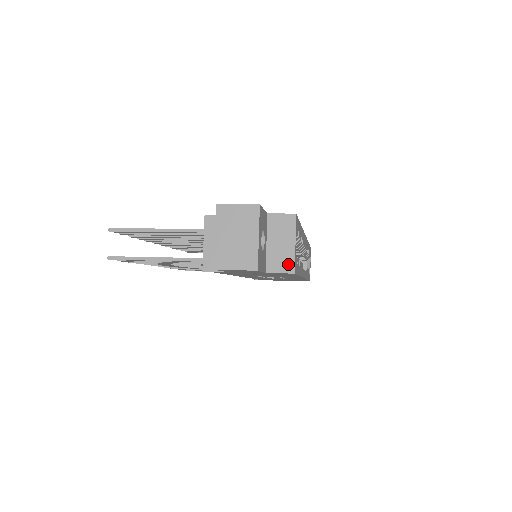
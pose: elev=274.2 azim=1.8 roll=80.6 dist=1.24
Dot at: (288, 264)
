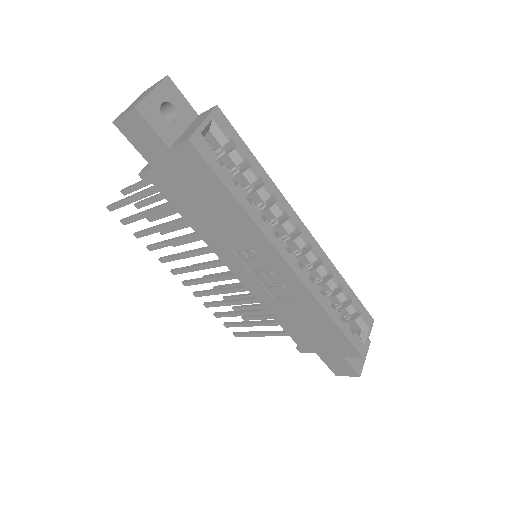
Dot at: (188, 136)
